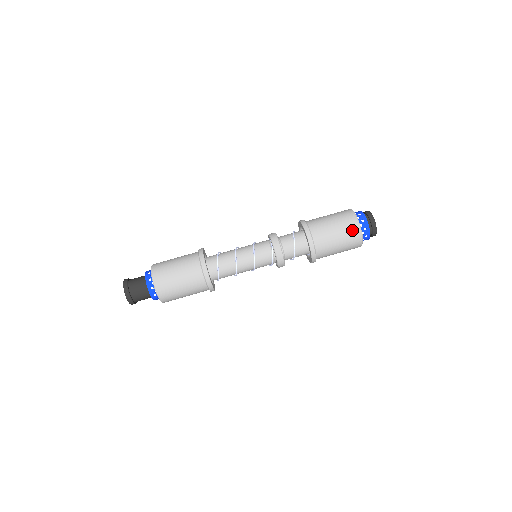
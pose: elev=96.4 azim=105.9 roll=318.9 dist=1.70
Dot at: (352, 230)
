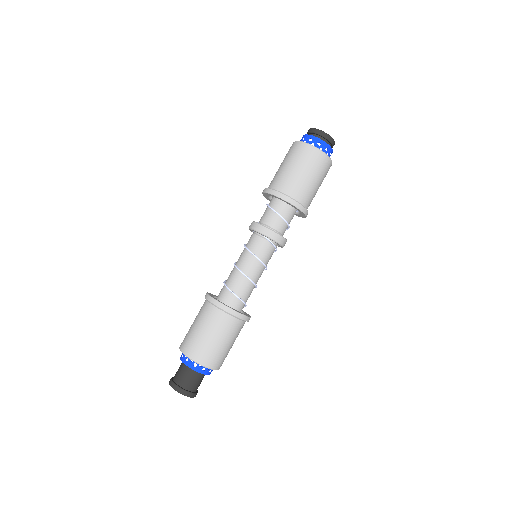
Dot at: (319, 162)
